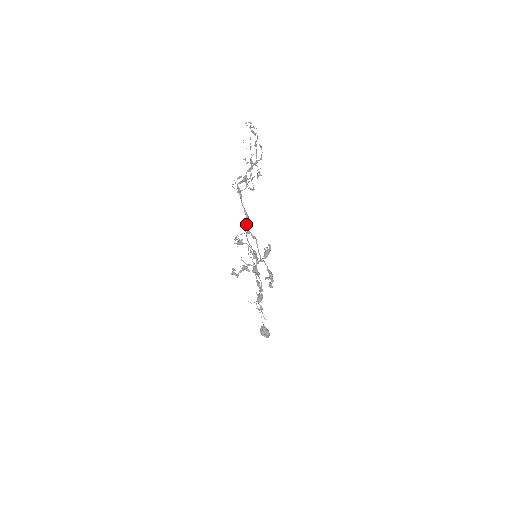
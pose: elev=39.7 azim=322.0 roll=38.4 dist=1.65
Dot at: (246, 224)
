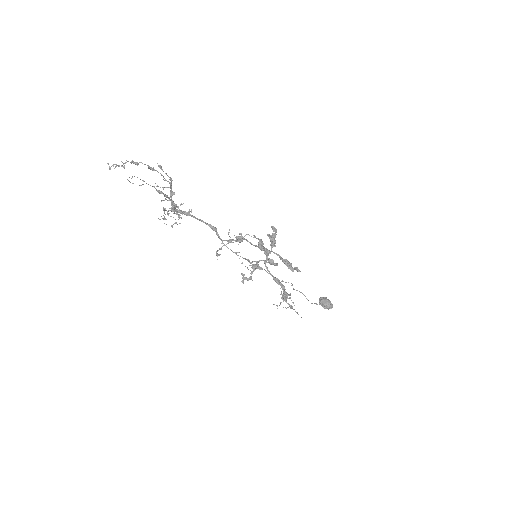
Dot at: (218, 237)
